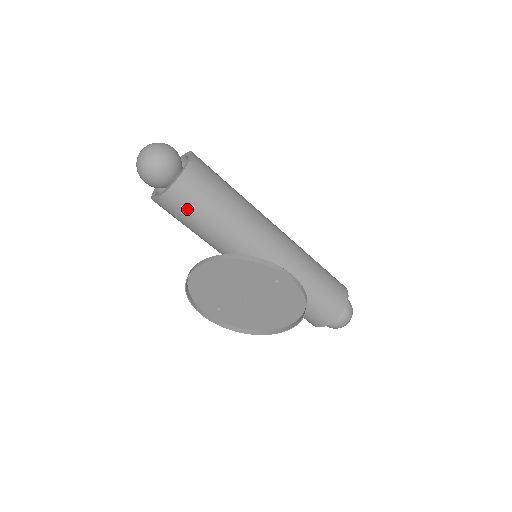
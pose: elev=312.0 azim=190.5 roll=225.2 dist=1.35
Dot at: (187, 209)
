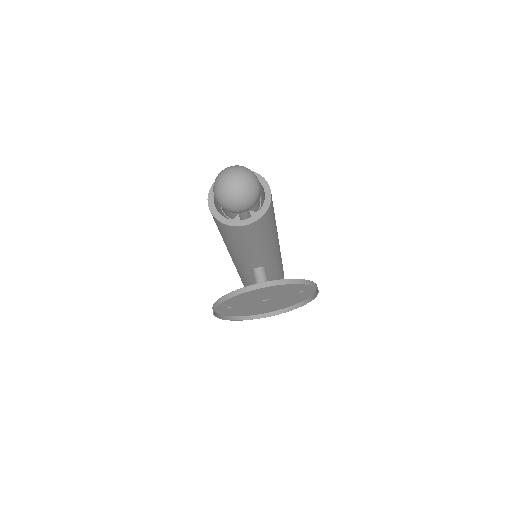
Dot at: (255, 235)
